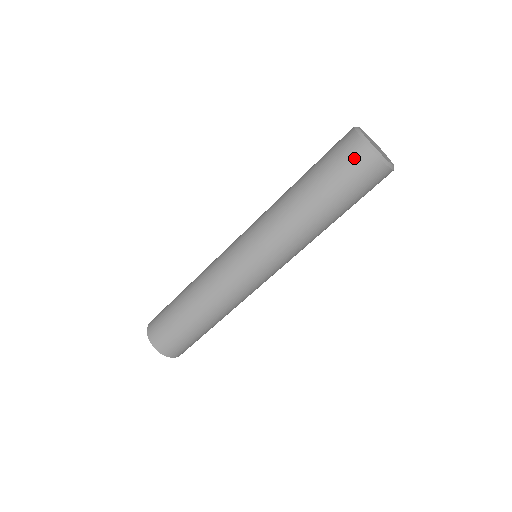
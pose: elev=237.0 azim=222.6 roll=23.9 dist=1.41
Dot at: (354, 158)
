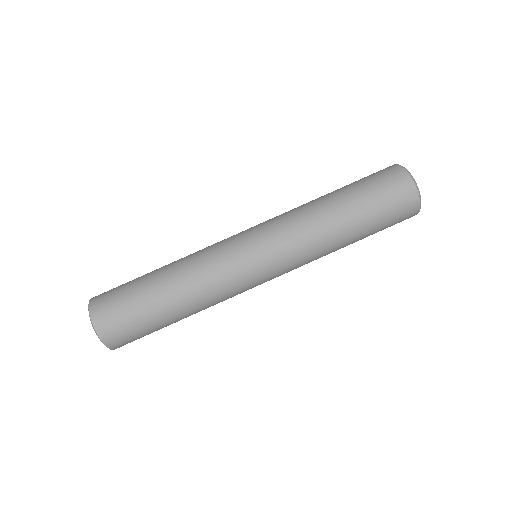
Dot at: (387, 173)
